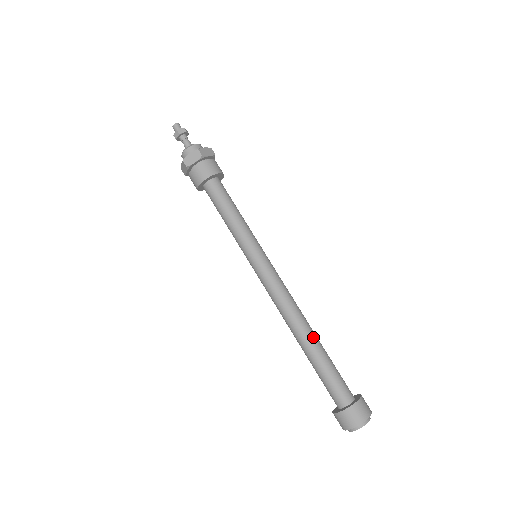
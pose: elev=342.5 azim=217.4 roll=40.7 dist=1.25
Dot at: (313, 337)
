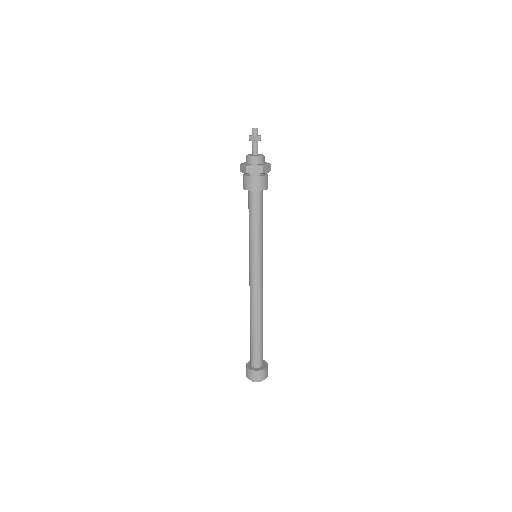
Dot at: (261, 323)
